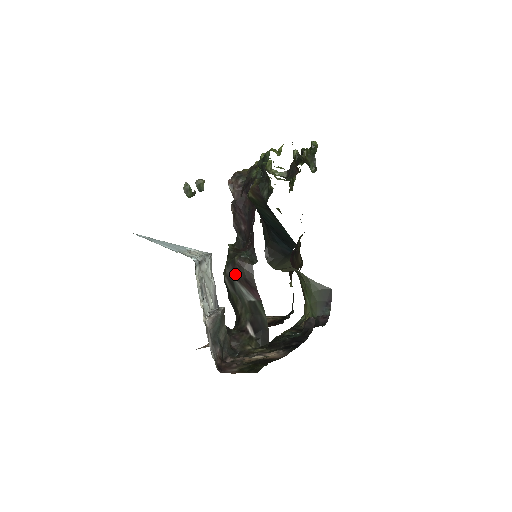
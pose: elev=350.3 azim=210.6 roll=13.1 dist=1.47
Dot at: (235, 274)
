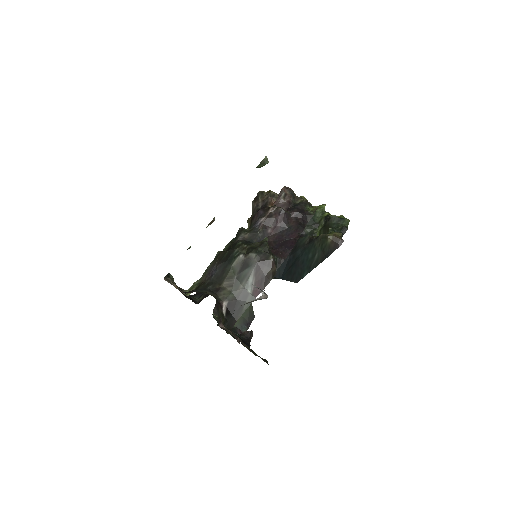
Dot at: (260, 265)
